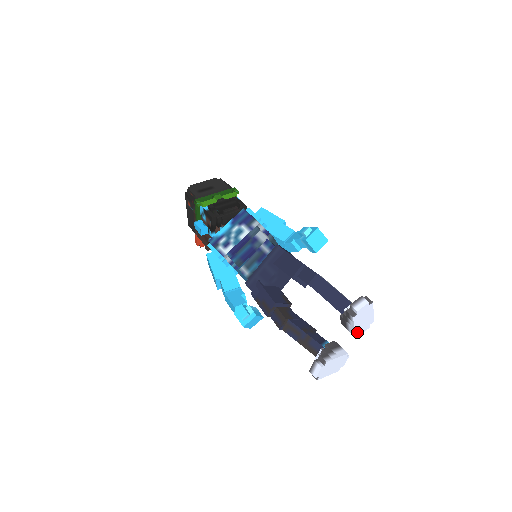
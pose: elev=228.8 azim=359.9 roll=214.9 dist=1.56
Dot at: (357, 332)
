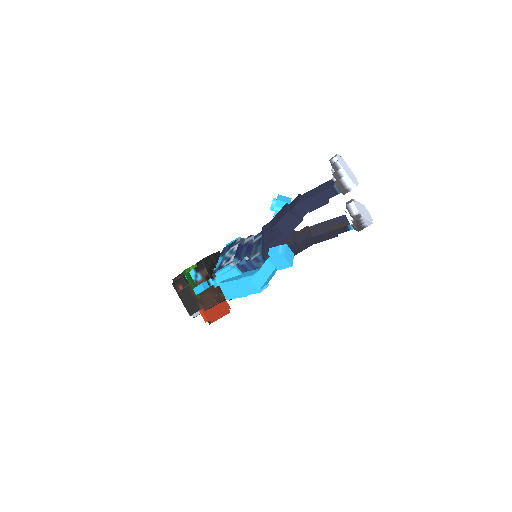
Dot at: (353, 181)
